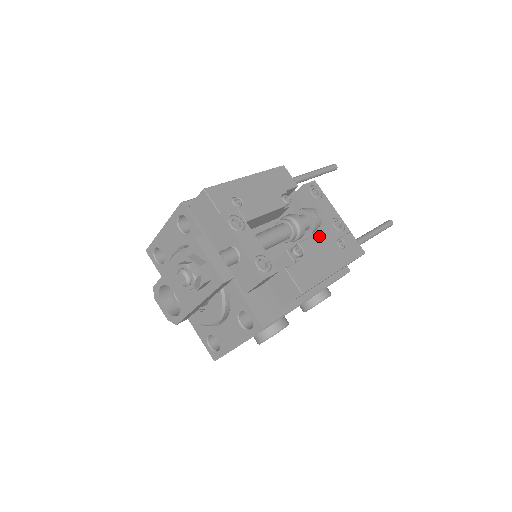
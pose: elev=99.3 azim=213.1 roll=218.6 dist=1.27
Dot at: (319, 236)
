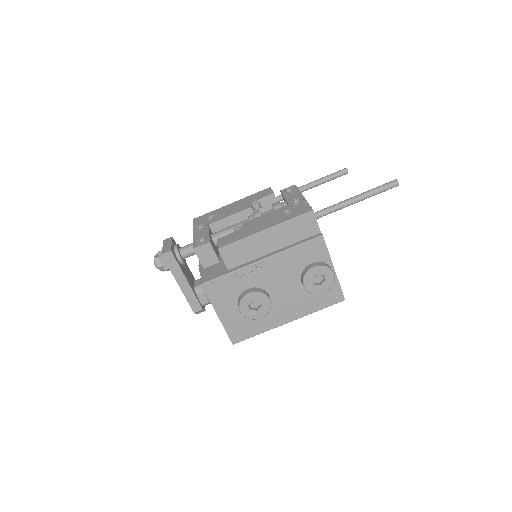
Dot at: (267, 214)
